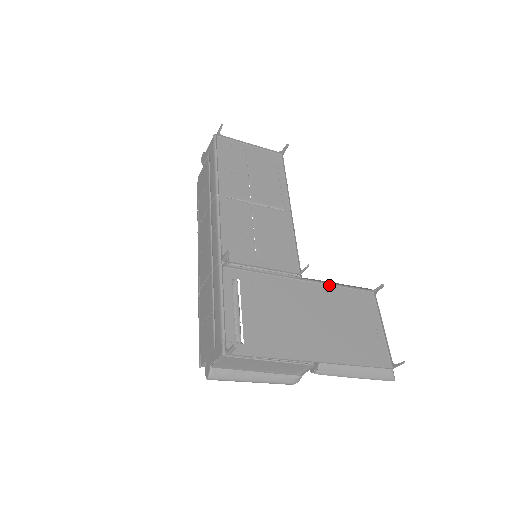
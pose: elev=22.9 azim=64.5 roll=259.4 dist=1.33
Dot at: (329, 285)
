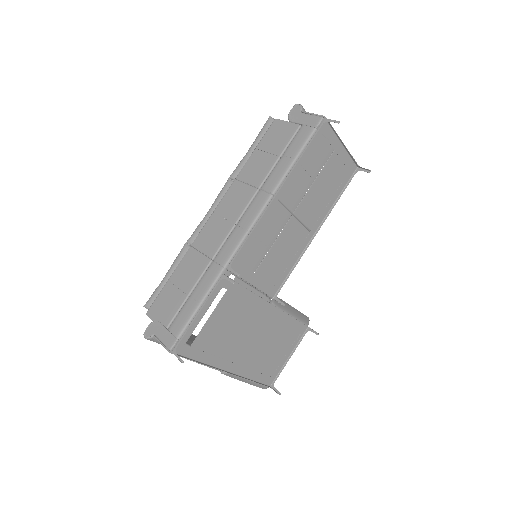
Dot at: (285, 313)
